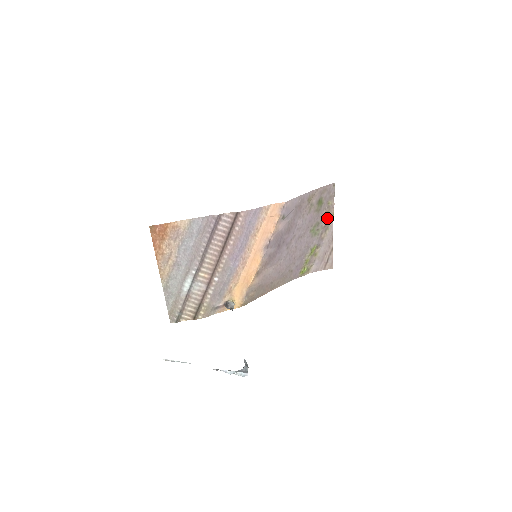
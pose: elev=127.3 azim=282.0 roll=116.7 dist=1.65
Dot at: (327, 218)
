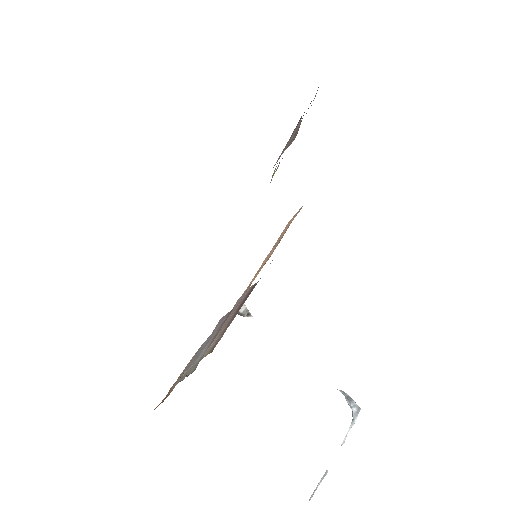
Dot at: occluded
